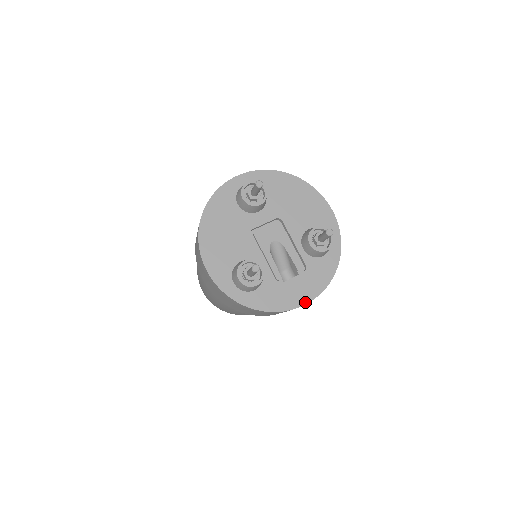
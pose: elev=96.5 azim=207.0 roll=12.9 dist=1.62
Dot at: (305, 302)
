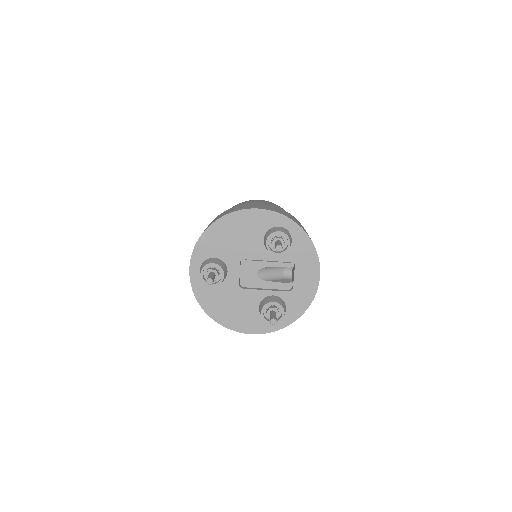
Dot at: (318, 278)
